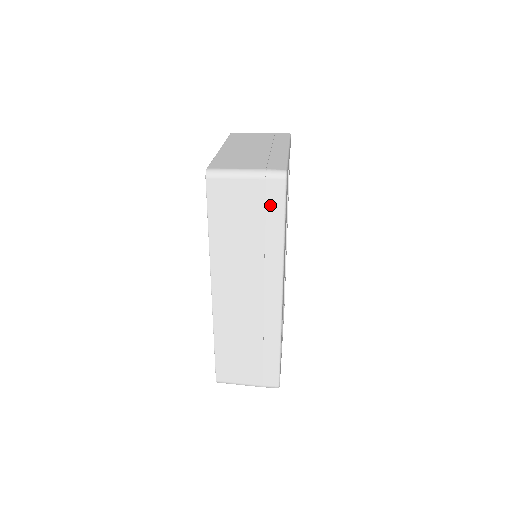
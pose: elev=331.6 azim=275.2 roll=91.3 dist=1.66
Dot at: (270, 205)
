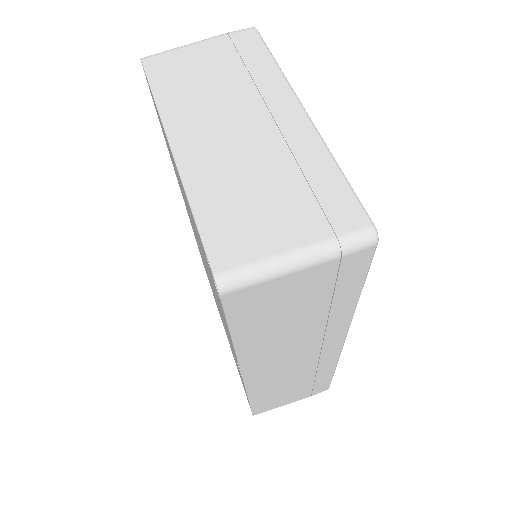
Dot at: (343, 281)
